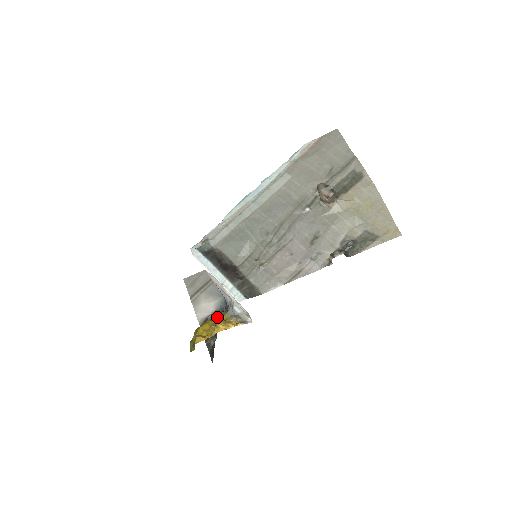
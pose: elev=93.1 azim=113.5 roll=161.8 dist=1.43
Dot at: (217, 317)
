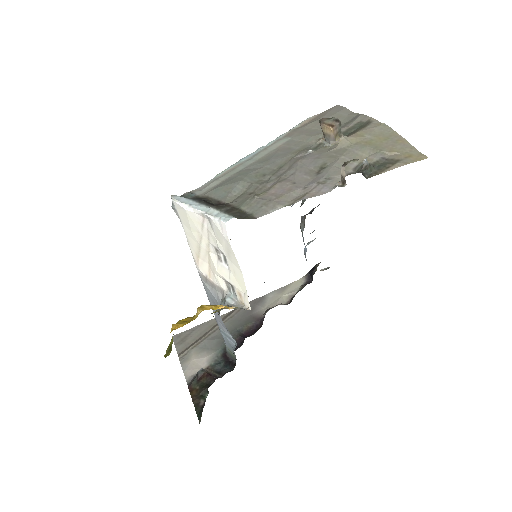
Dot at: occluded
